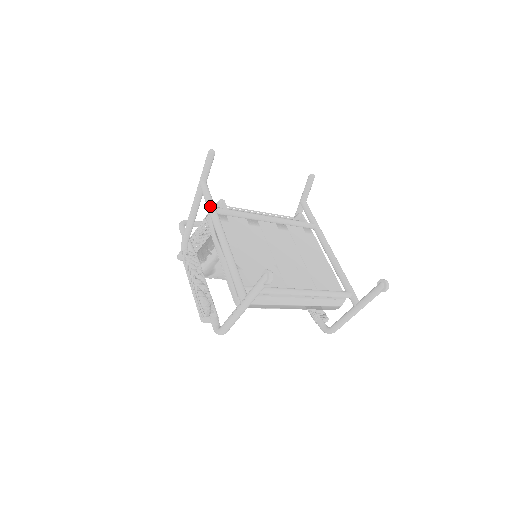
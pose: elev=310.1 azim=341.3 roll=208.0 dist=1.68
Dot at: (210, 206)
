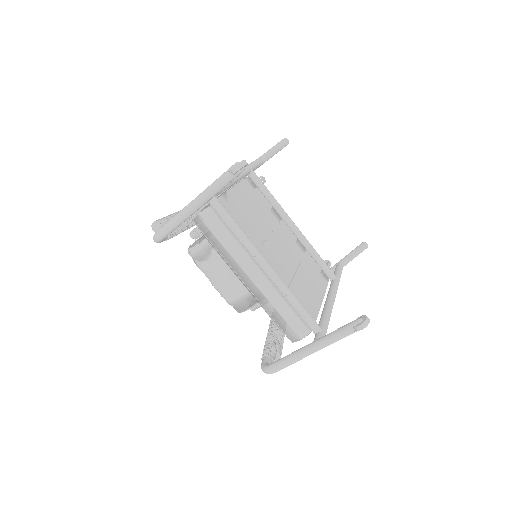
Dot at: (249, 165)
